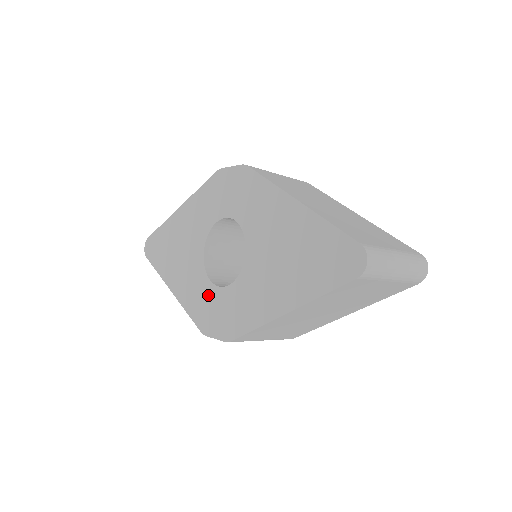
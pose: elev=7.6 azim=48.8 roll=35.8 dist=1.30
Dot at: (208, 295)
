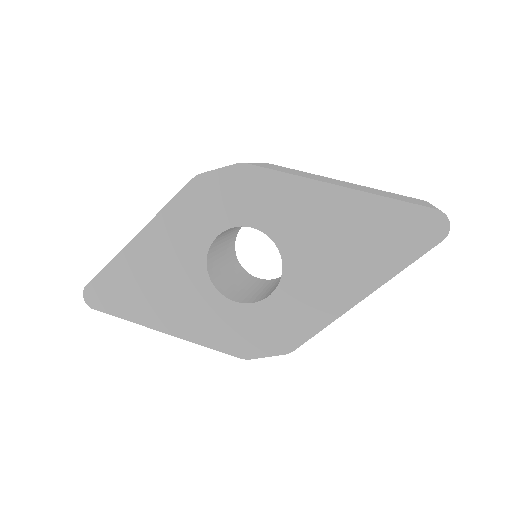
Dot at: (237, 317)
